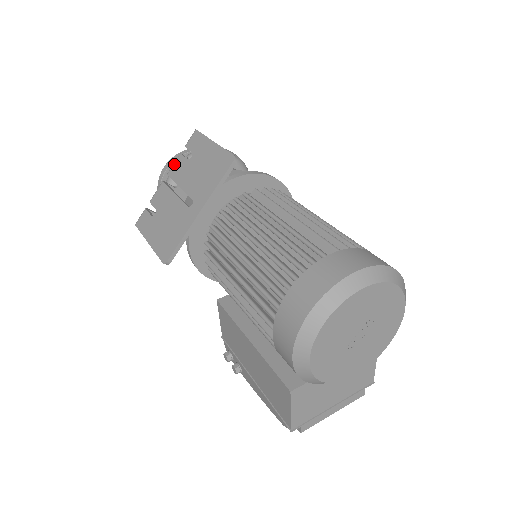
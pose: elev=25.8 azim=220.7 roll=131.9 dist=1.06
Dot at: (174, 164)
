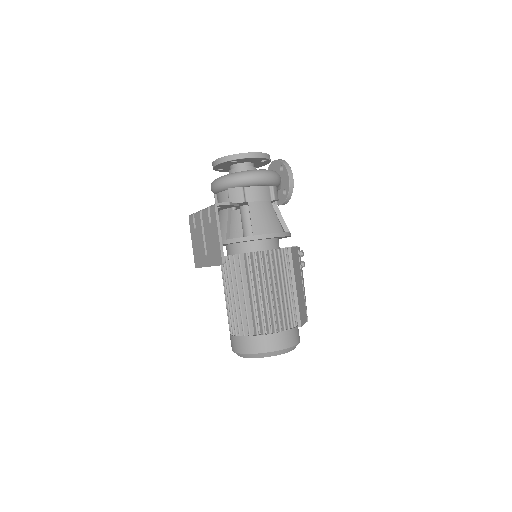
Dot at: (204, 212)
